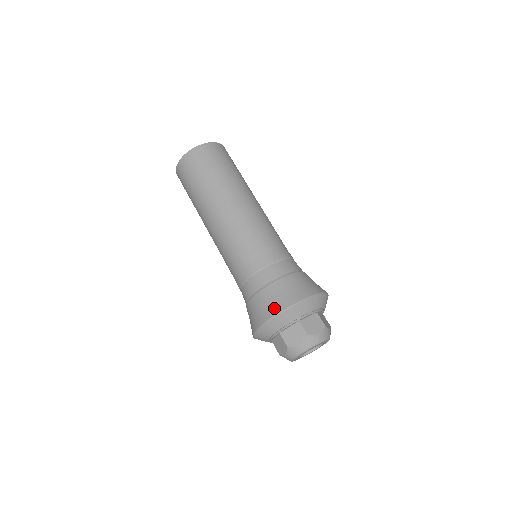
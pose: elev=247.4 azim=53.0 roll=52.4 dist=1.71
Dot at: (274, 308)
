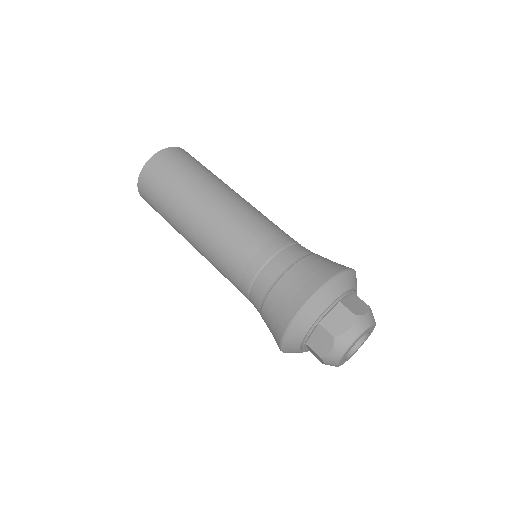
Dot at: (282, 322)
